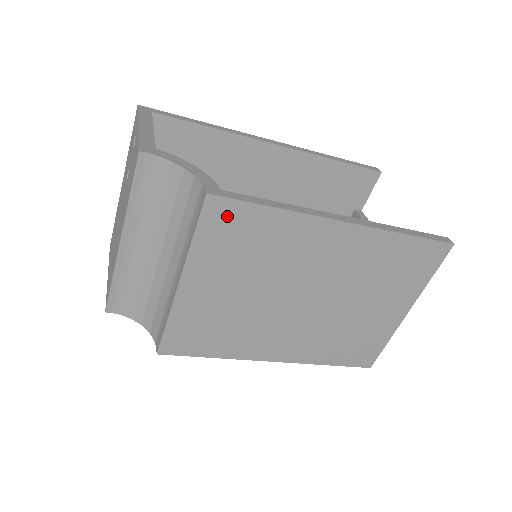
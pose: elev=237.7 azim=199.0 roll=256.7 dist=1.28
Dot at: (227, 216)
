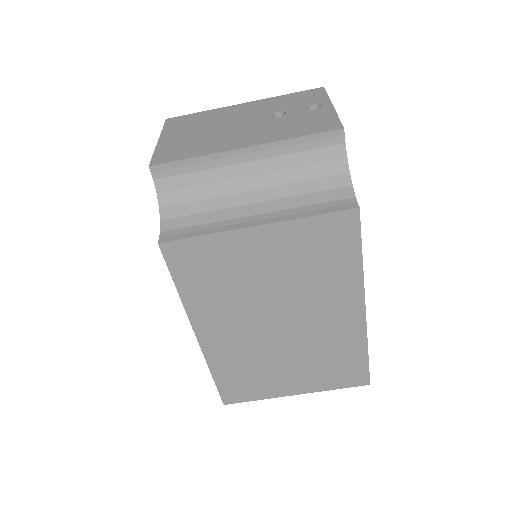
Dot at: (343, 231)
